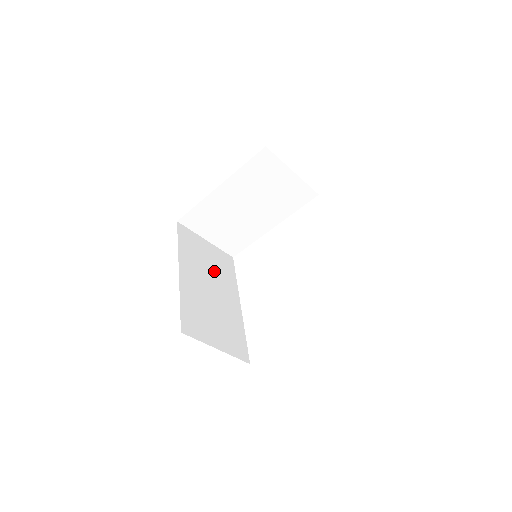
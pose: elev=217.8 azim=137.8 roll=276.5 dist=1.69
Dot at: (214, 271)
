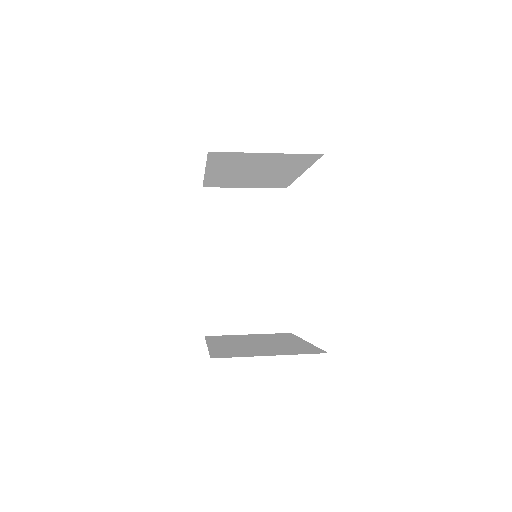
Dot at: (253, 231)
